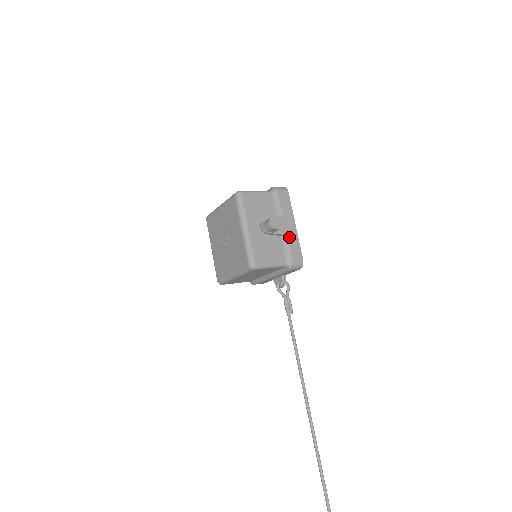
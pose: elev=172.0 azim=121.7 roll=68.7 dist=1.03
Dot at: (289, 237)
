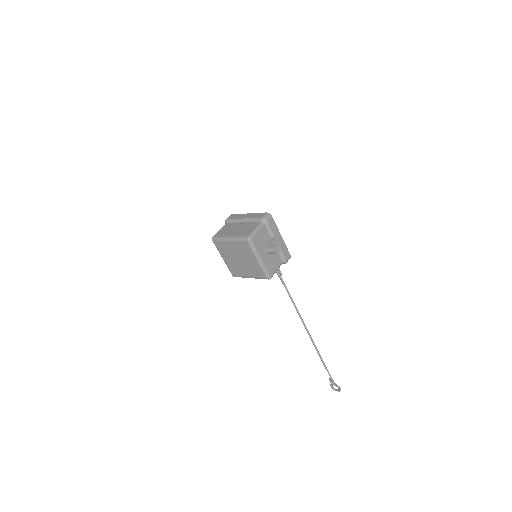
Dot at: (281, 247)
